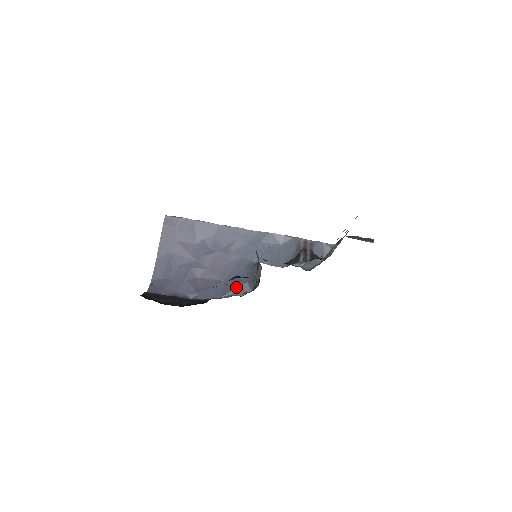
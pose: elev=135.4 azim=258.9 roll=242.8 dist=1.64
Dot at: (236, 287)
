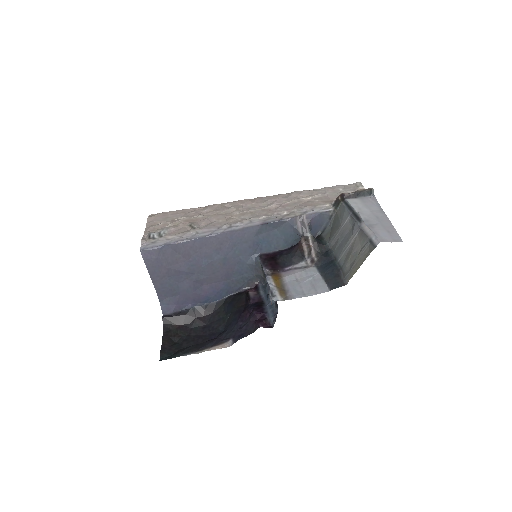
Dot at: (244, 282)
